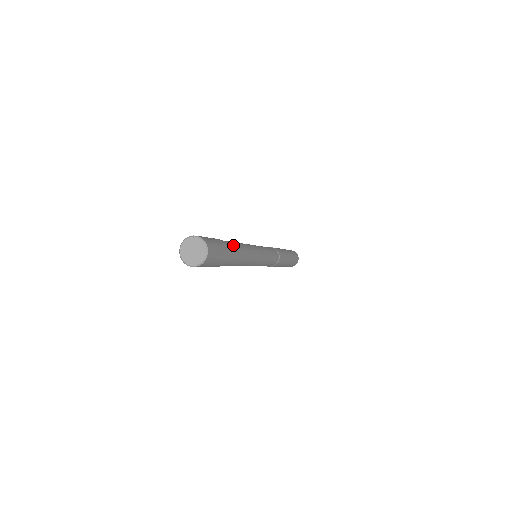
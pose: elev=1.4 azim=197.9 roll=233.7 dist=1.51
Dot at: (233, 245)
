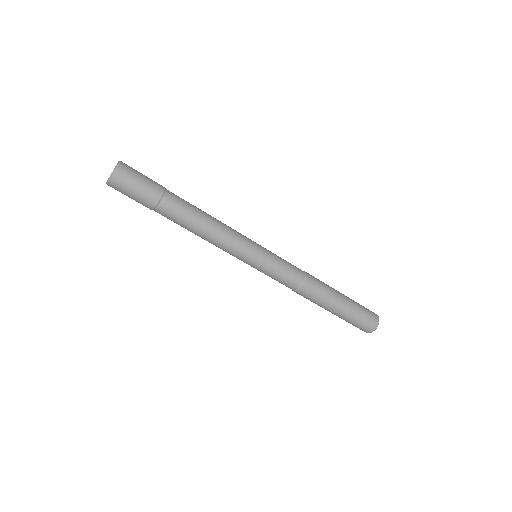
Dot at: occluded
